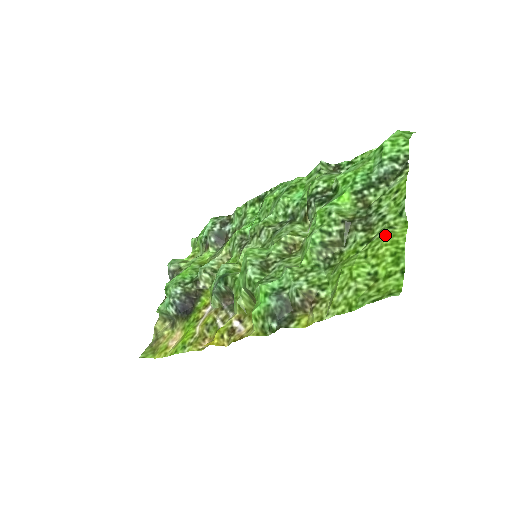
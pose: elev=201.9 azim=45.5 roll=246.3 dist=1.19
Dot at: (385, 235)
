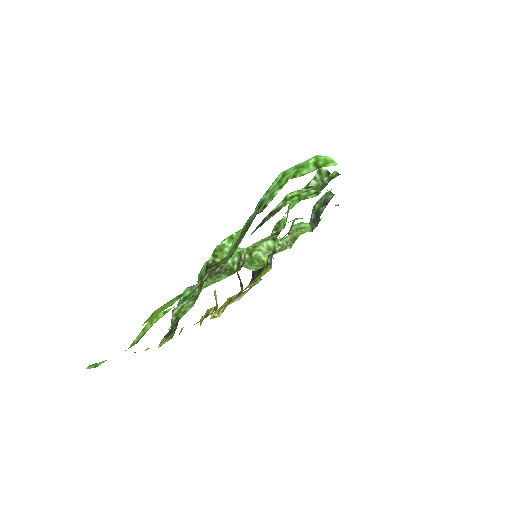
Dot at: (167, 302)
